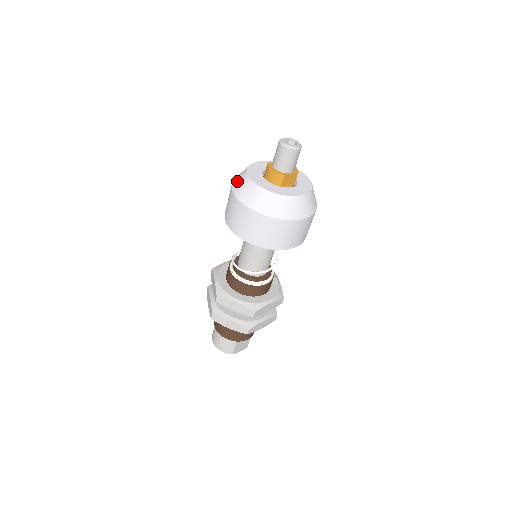
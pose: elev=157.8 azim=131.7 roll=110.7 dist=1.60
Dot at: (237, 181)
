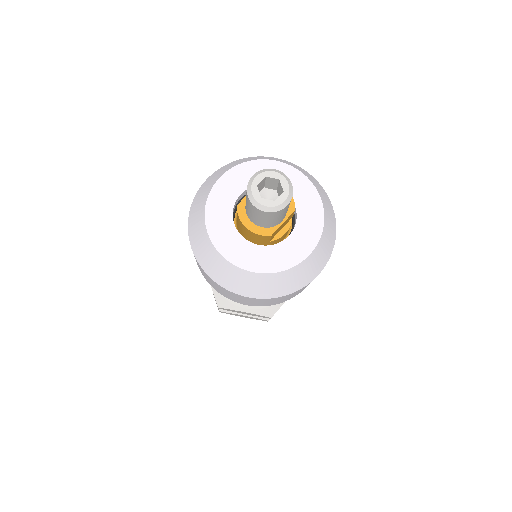
Dot at: (194, 235)
